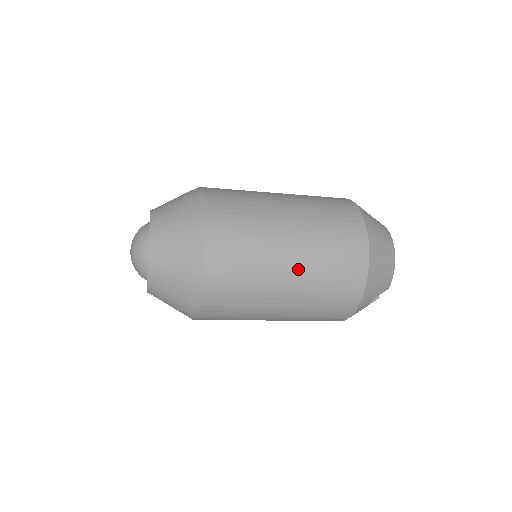
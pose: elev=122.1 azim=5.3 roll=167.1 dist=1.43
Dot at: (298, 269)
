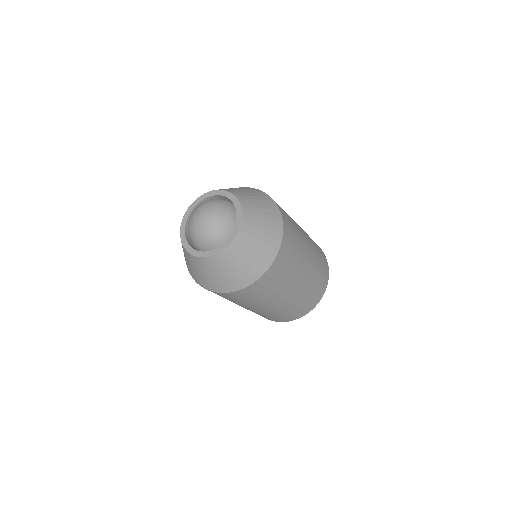
Dot at: (306, 278)
